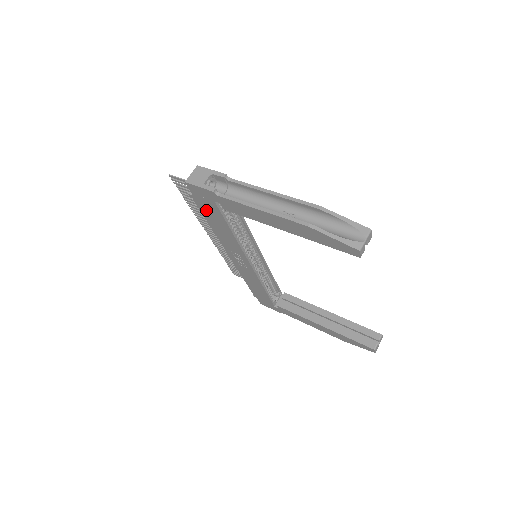
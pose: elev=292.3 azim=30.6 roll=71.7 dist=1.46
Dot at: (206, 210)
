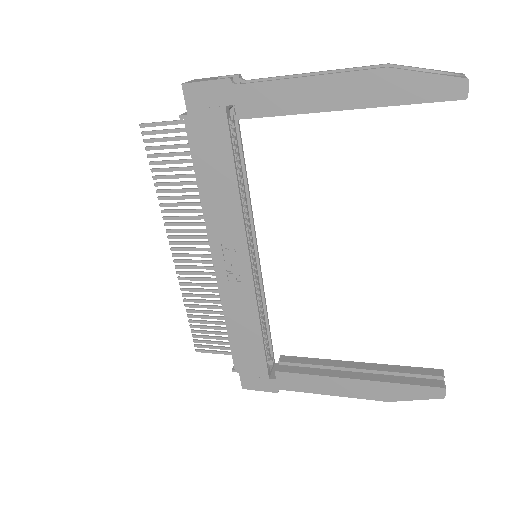
Dot at: (202, 144)
